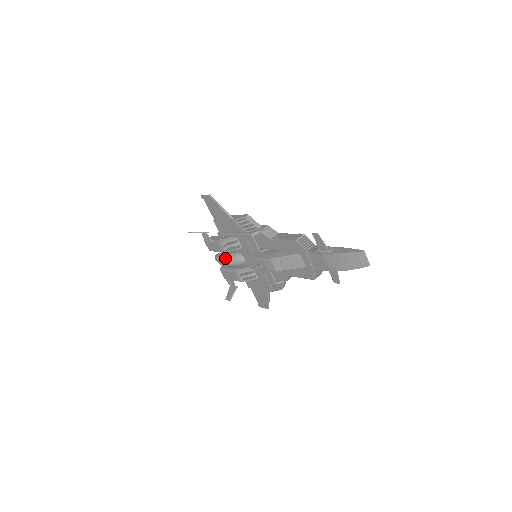
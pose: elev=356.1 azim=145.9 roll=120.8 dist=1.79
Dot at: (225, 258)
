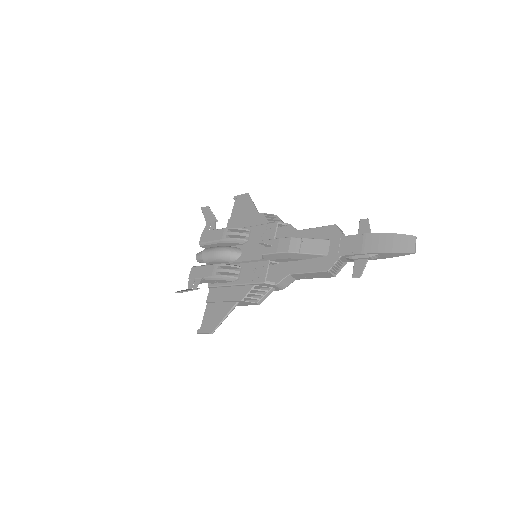
Dot at: (218, 246)
